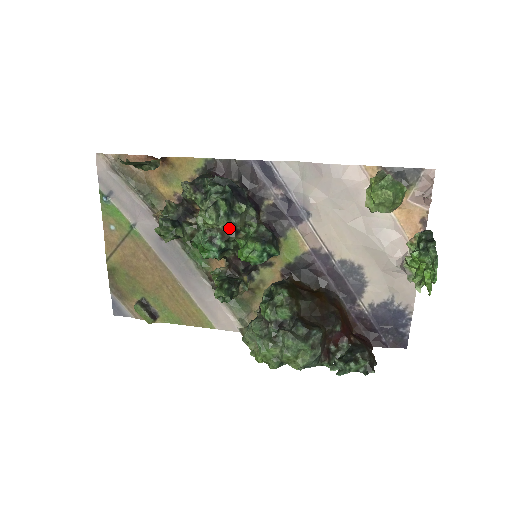
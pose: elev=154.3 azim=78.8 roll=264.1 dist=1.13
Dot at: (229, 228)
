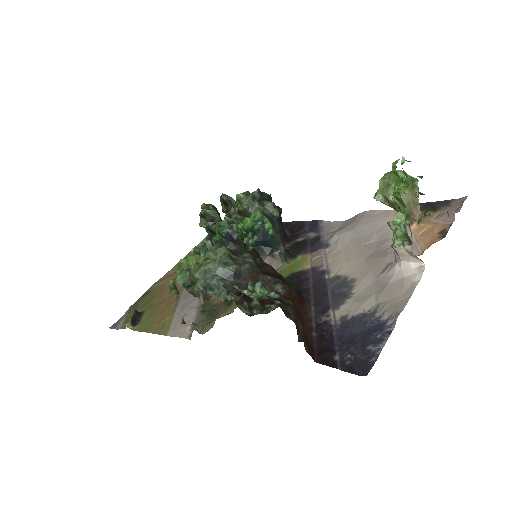
Dot at: (249, 208)
